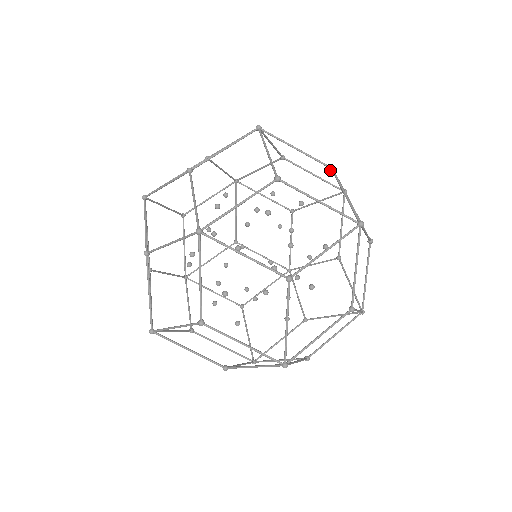
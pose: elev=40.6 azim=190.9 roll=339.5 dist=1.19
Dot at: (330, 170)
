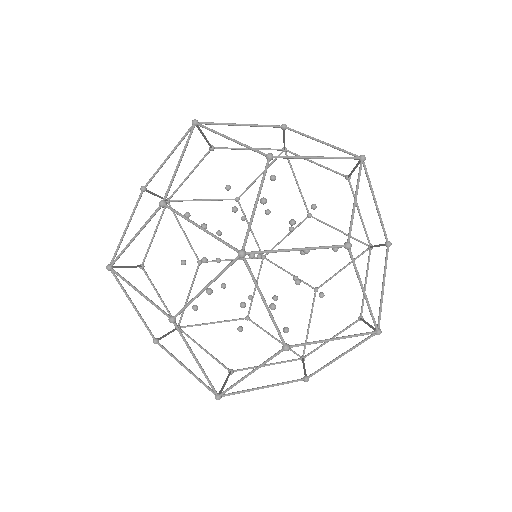
Dot at: (346, 178)
